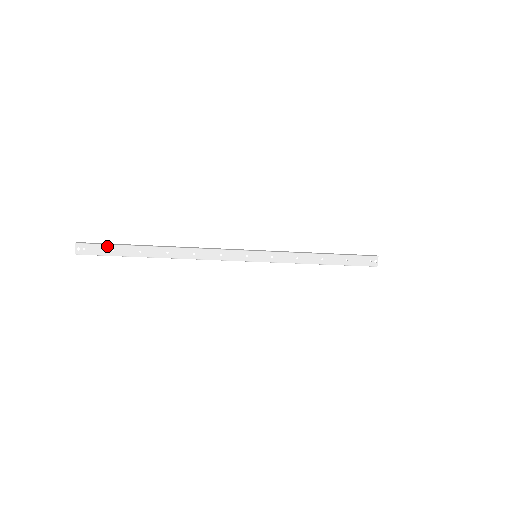
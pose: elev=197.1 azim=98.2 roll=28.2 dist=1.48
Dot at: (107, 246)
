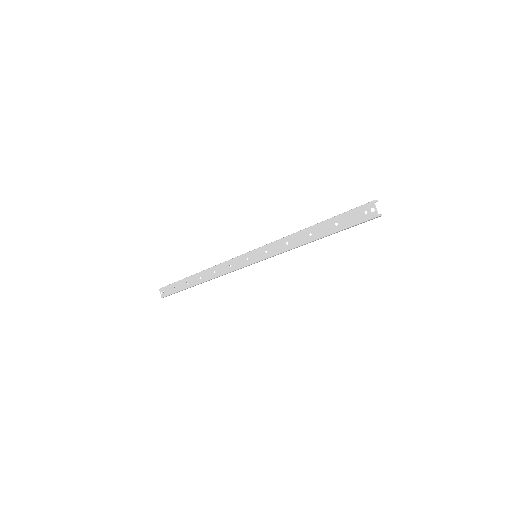
Dot at: (172, 285)
